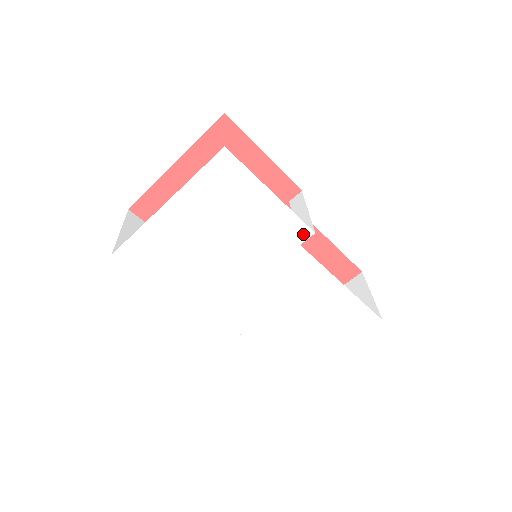
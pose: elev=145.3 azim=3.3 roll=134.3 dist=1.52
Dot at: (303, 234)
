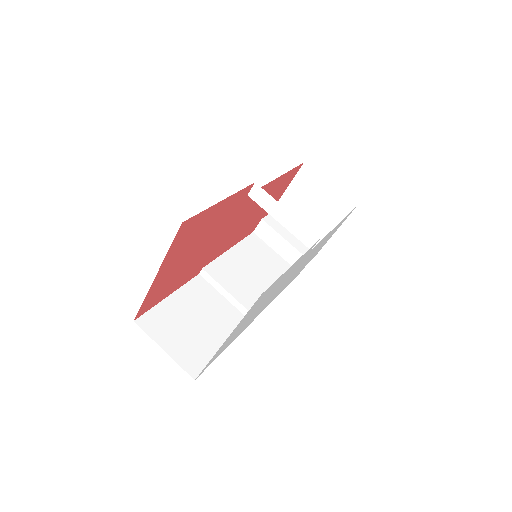
Dot at: occluded
